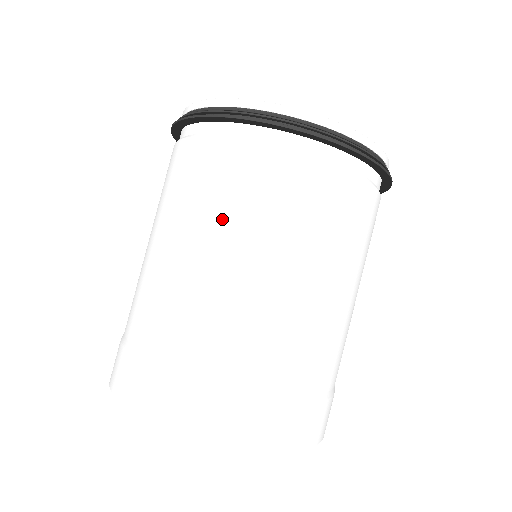
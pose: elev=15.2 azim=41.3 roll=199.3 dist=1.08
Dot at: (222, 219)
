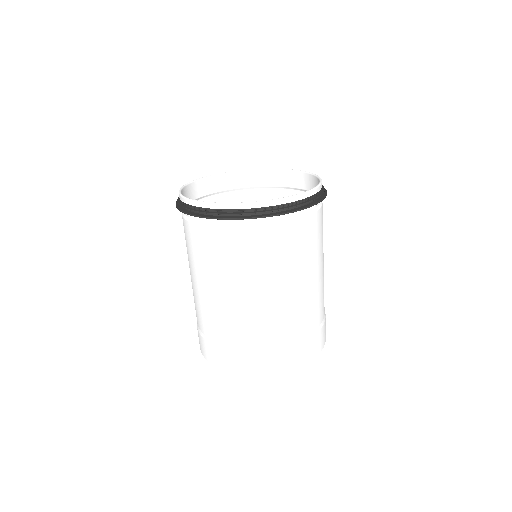
Dot at: (216, 272)
